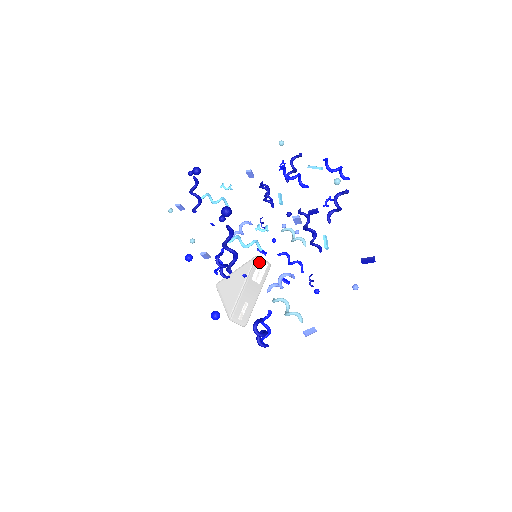
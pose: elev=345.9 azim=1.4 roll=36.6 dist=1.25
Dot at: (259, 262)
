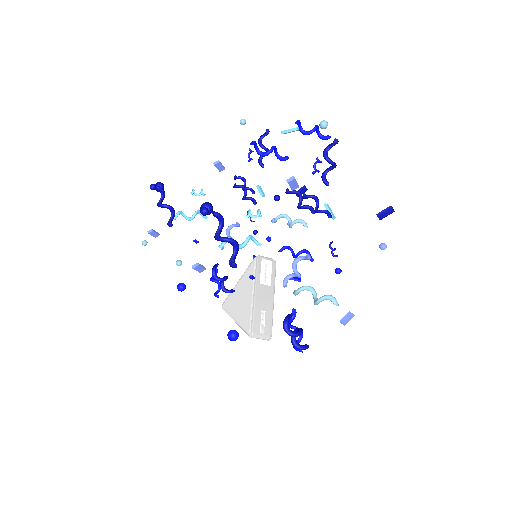
Dot at: (262, 262)
